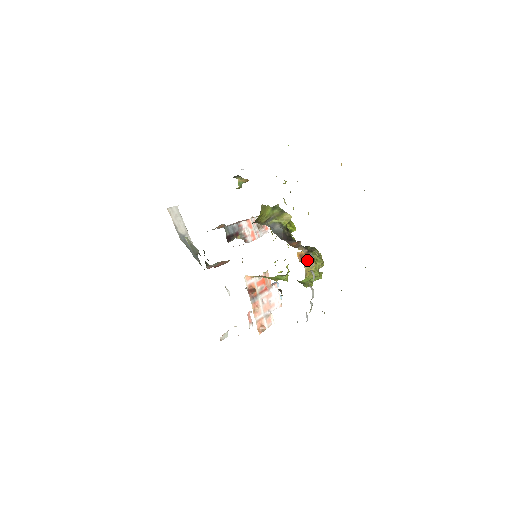
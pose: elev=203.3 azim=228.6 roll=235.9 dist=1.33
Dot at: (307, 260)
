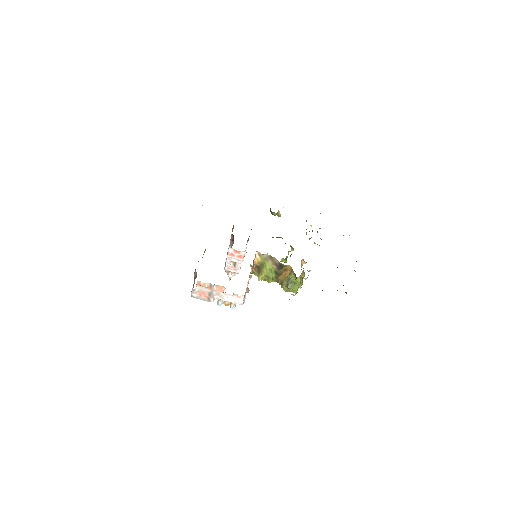
Dot at: occluded
